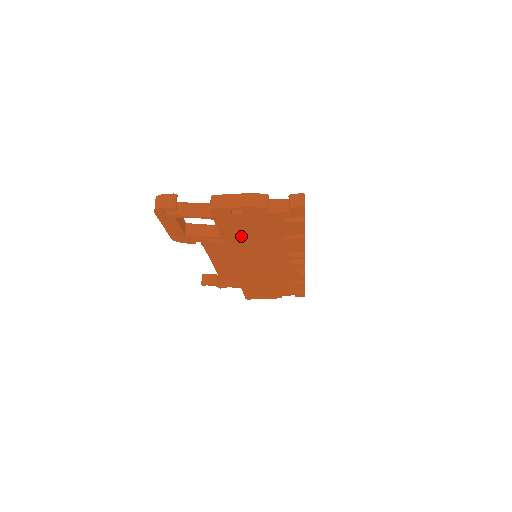
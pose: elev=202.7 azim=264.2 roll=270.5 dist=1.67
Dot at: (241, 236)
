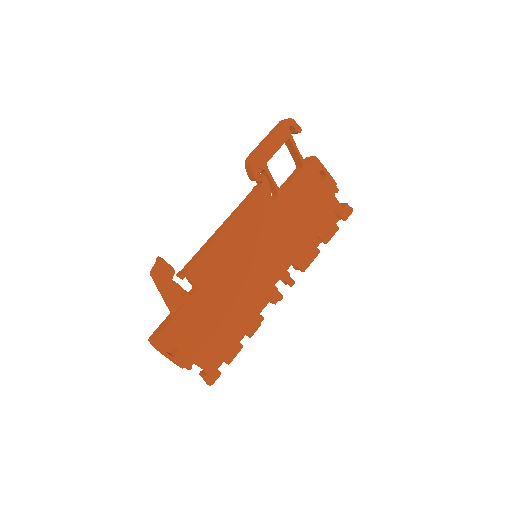
Dot at: (293, 206)
